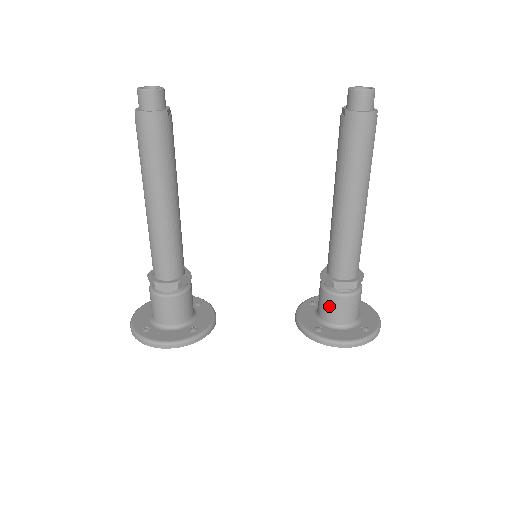
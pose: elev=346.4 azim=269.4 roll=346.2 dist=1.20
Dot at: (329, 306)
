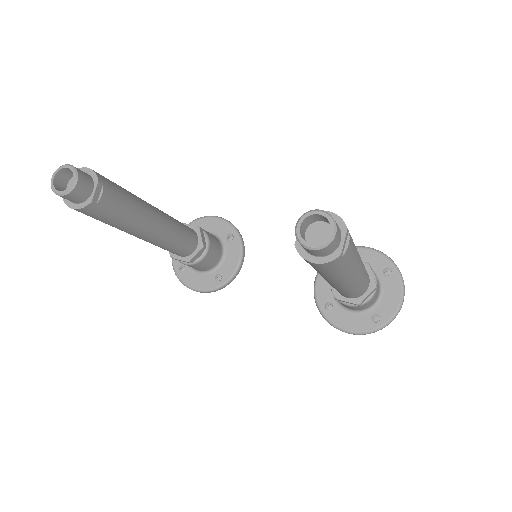
Dot at: occluded
